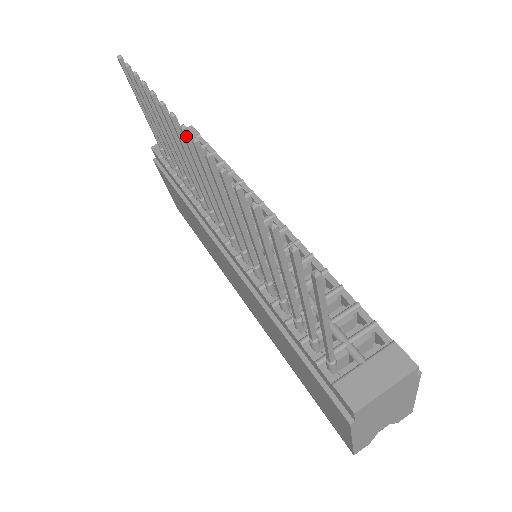
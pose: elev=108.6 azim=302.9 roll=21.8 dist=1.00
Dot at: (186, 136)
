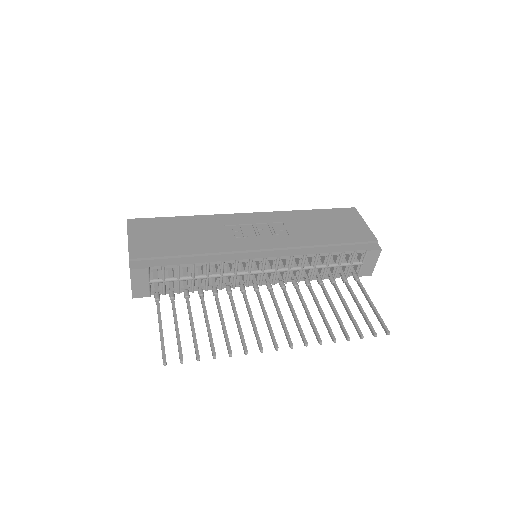
Dot at: (277, 345)
